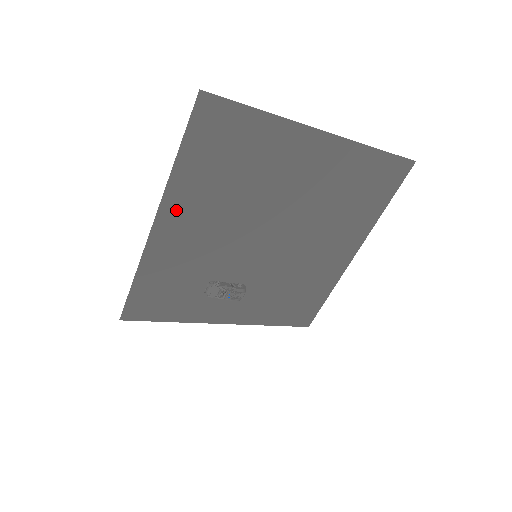
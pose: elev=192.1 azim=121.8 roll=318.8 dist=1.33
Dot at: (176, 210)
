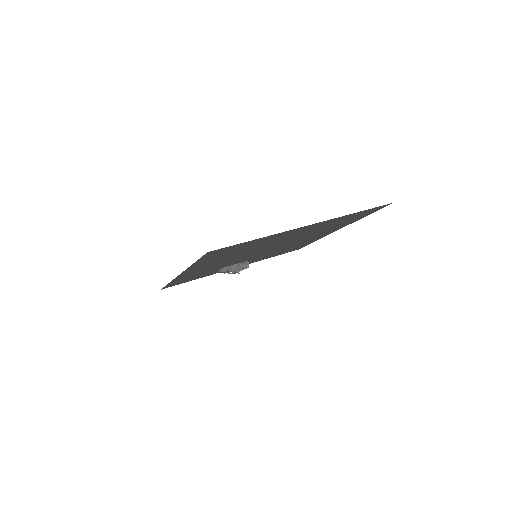
Dot at: occluded
